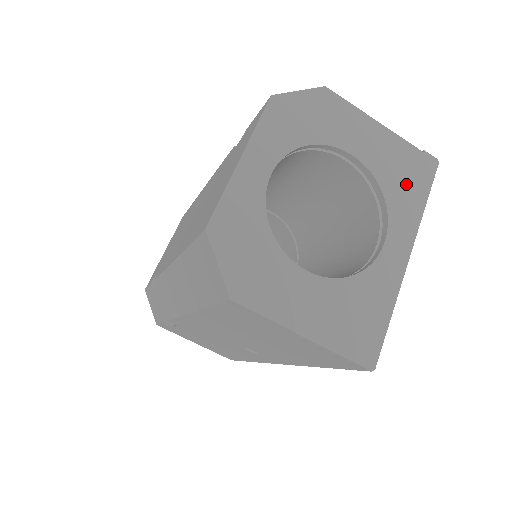
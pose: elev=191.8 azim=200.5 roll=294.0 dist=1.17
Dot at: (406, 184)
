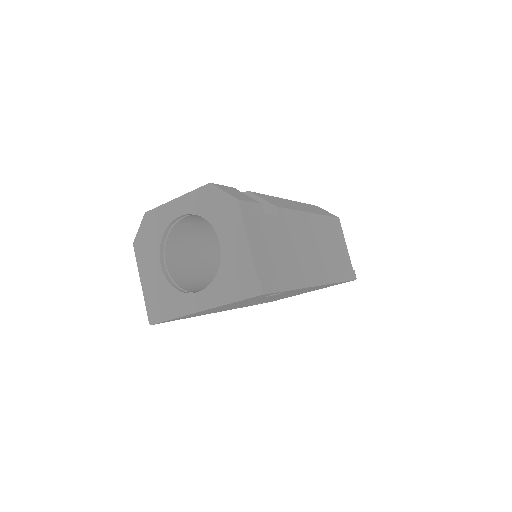
Dot at: (232, 283)
